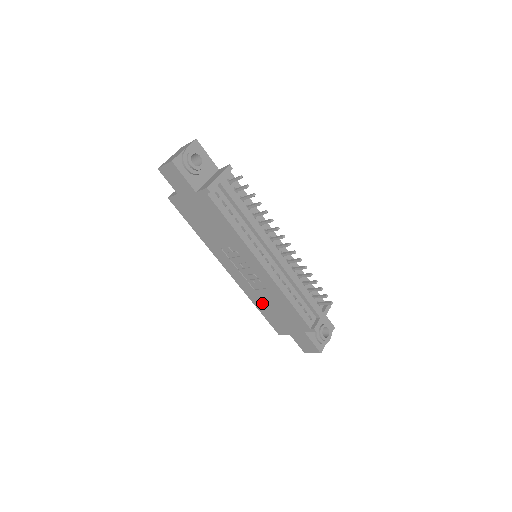
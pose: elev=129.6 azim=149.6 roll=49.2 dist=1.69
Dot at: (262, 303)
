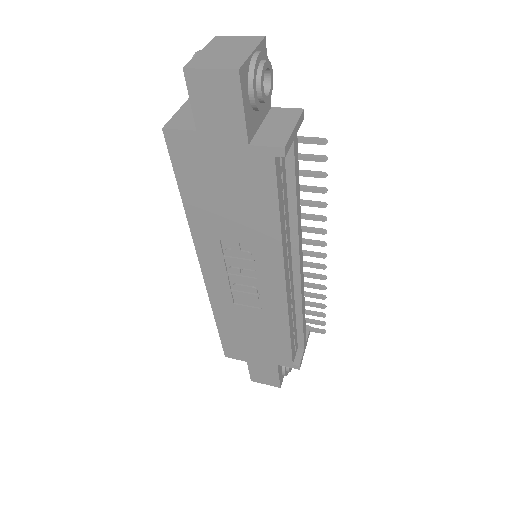
Dot at: (233, 321)
